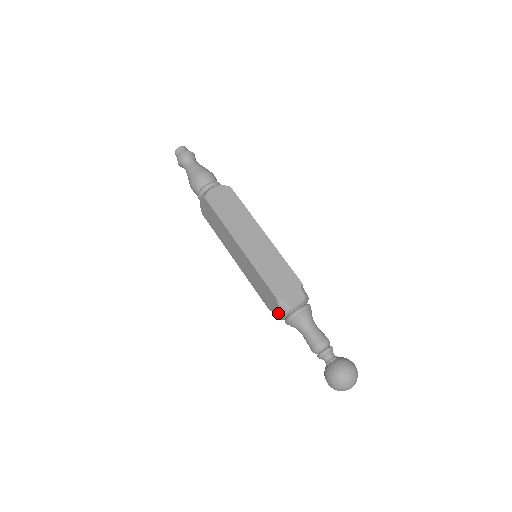
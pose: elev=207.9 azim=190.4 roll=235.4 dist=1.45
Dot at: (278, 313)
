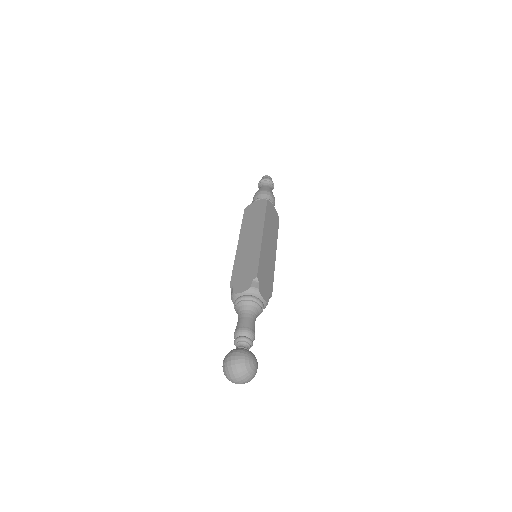
Dot at: (241, 288)
